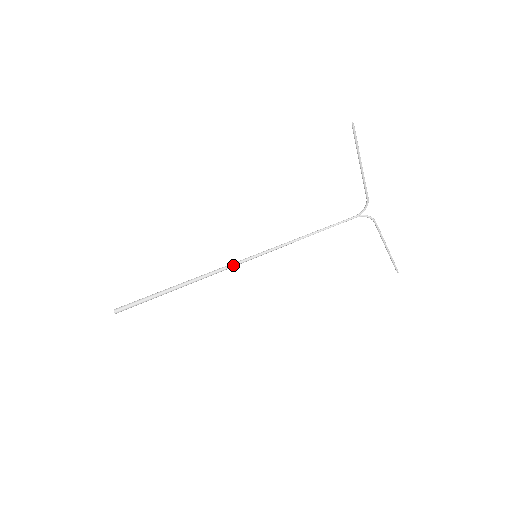
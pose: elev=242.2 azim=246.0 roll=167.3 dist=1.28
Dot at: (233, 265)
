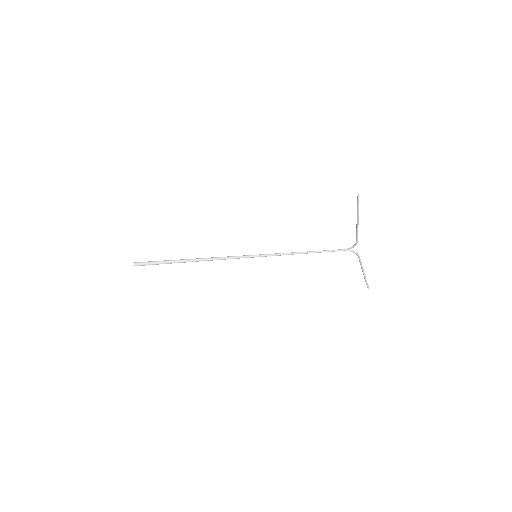
Dot at: (236, 258)
